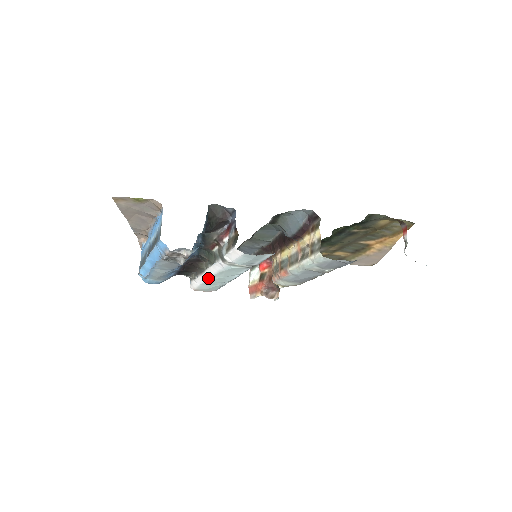
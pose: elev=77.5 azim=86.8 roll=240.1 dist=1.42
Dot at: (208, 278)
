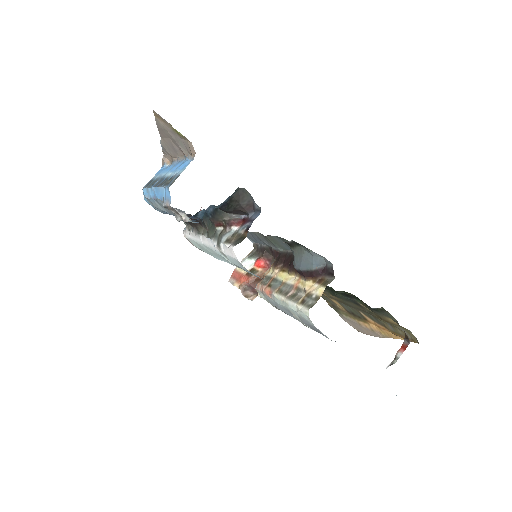
Dot at: (200, 242)
